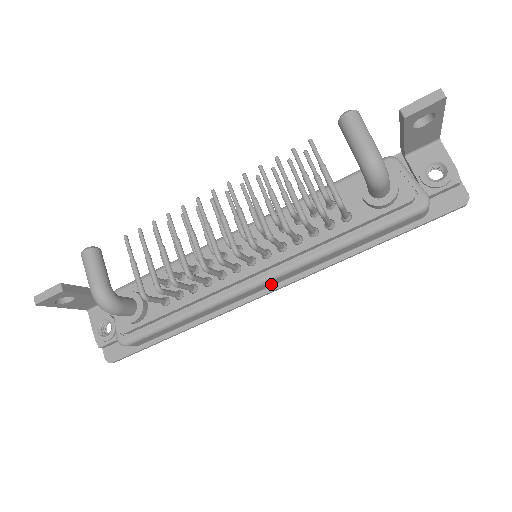
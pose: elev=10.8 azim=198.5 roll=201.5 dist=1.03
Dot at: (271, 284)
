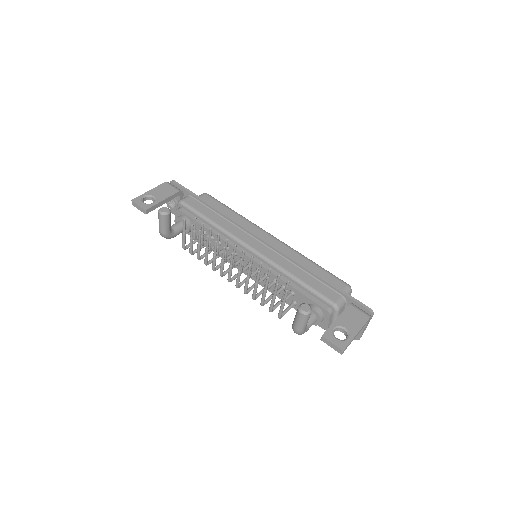
Dot at: occluded
